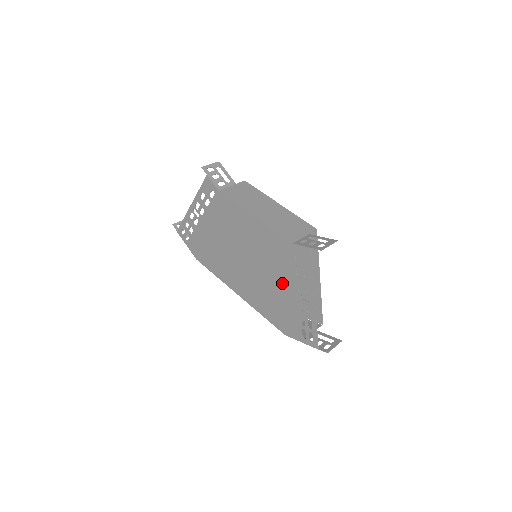
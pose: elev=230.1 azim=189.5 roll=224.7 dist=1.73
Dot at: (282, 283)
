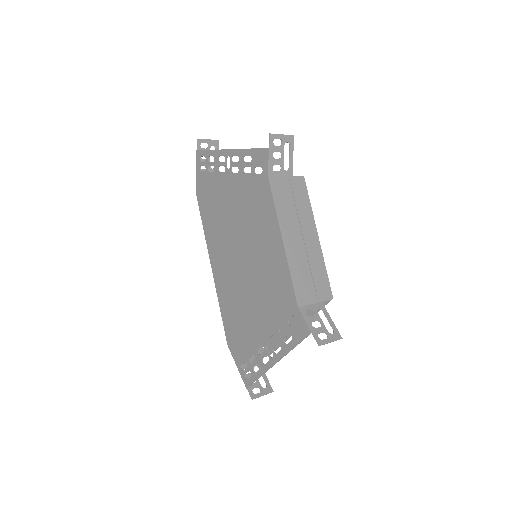
Dot at: (259, 316)
